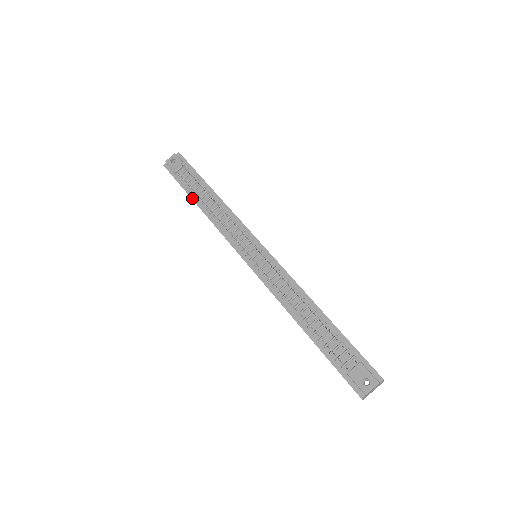
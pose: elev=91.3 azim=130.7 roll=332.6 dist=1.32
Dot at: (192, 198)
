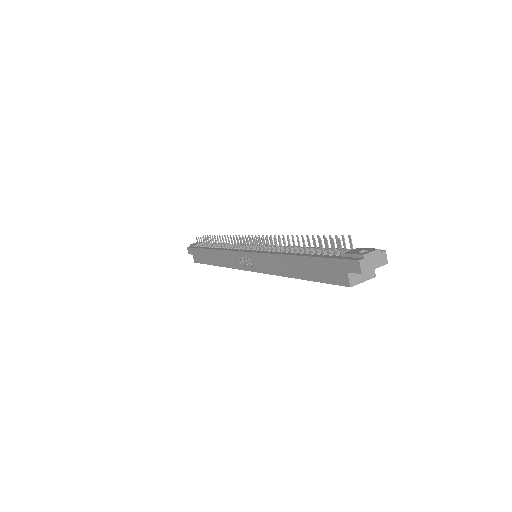
Dot at: (206, 248)
